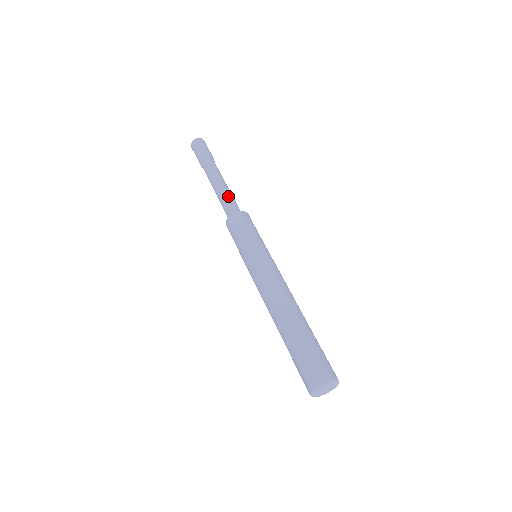
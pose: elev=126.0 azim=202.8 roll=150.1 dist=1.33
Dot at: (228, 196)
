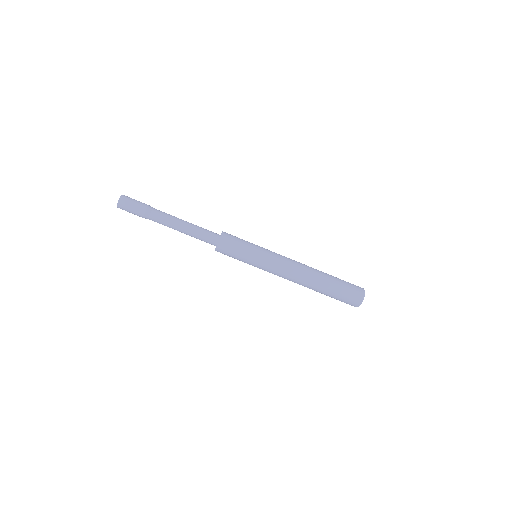
Dot at: (197, 232)
